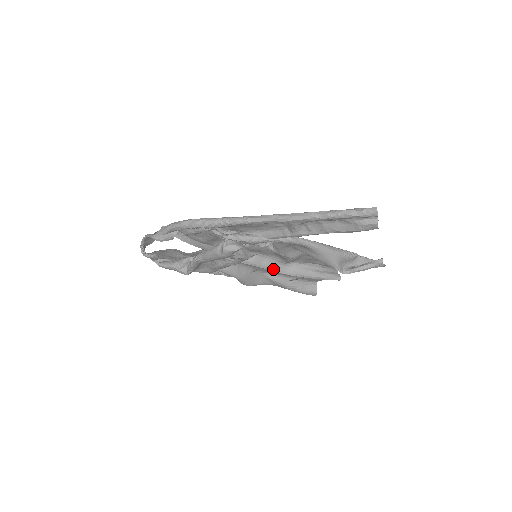
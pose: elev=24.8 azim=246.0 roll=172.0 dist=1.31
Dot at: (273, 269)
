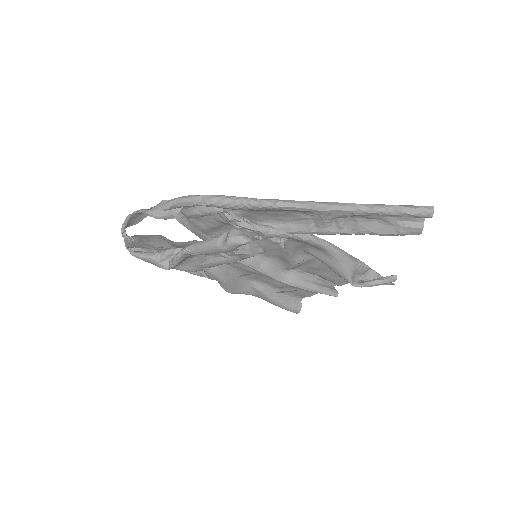
Dot at: (270, 274)
